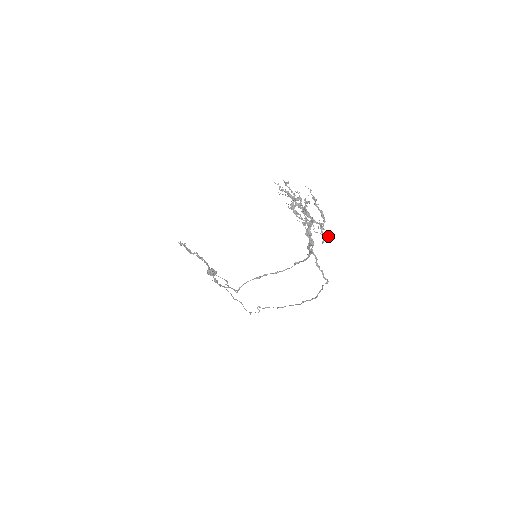
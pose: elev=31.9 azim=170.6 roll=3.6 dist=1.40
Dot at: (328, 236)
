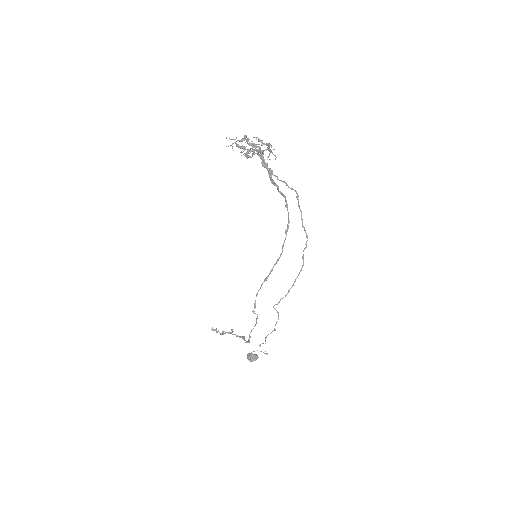
Dot at: occluded
